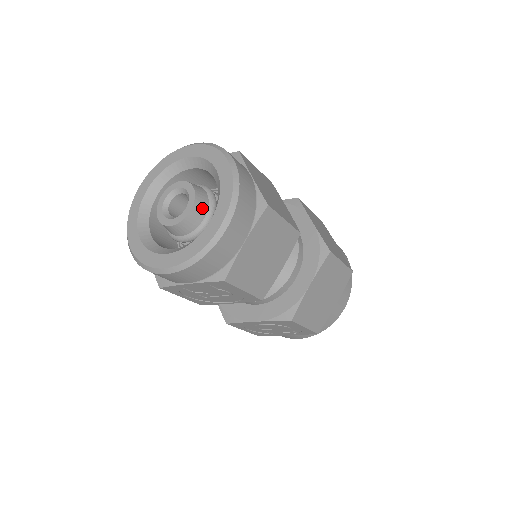
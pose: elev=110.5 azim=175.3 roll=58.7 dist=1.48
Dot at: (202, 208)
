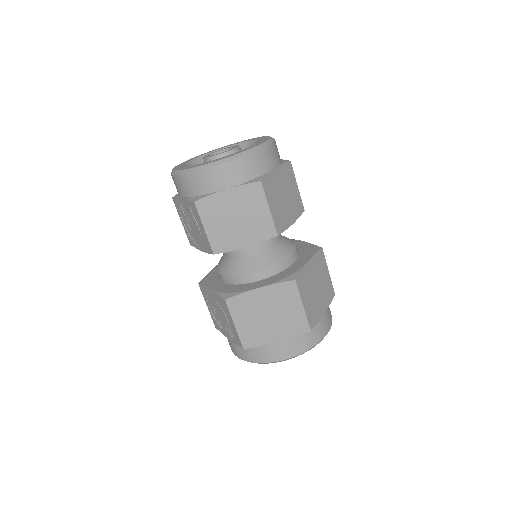
Dot at: occluded
